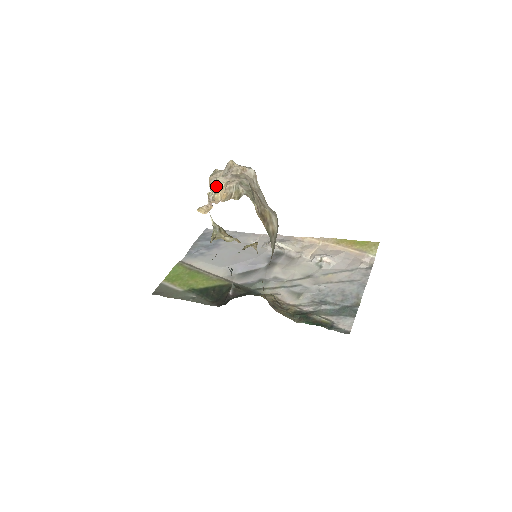
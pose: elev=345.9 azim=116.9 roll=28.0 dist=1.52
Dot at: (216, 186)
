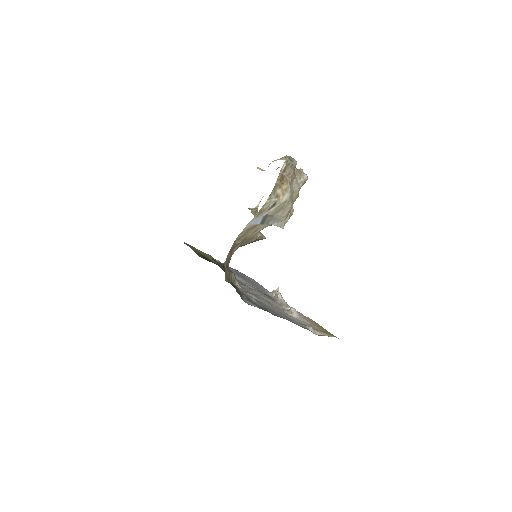
Dot at: (280, 159)
